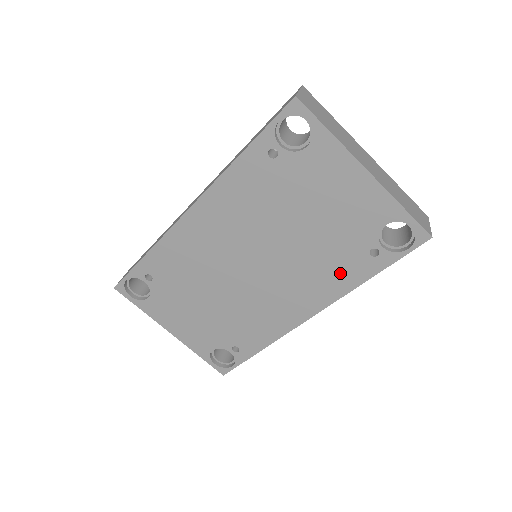
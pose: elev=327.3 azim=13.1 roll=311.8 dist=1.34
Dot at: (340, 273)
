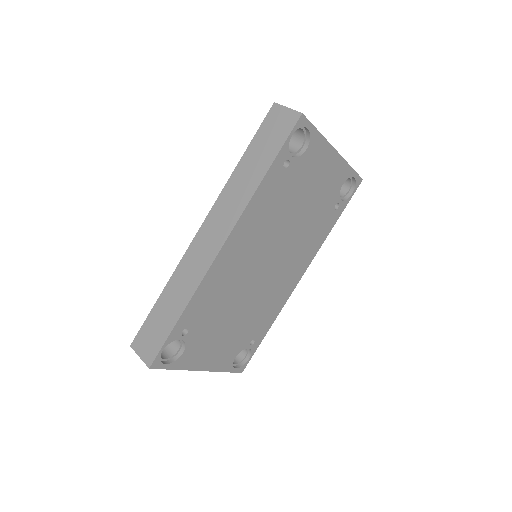
Dot at: (319, 233)
